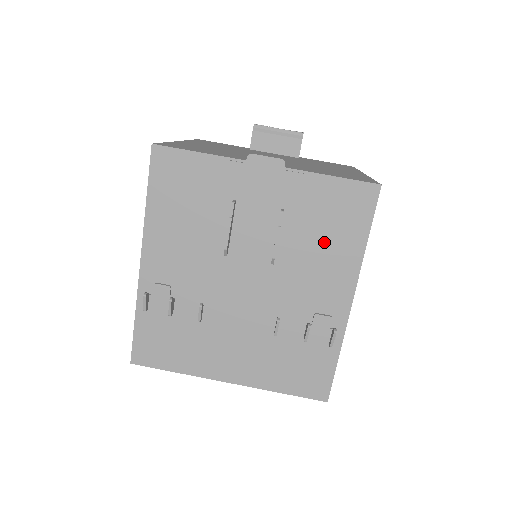
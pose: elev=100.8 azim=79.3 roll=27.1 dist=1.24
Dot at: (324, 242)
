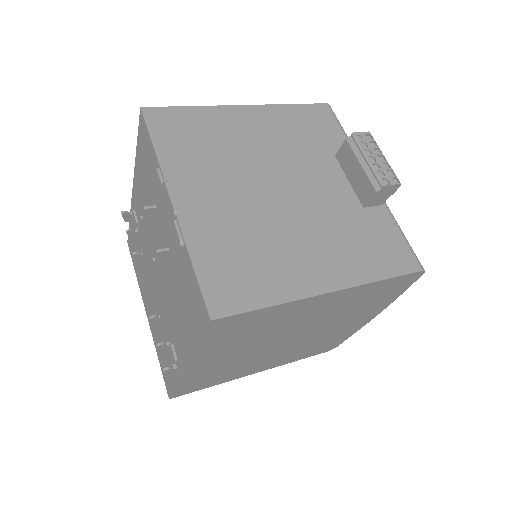
Dot at: (182, 307)
